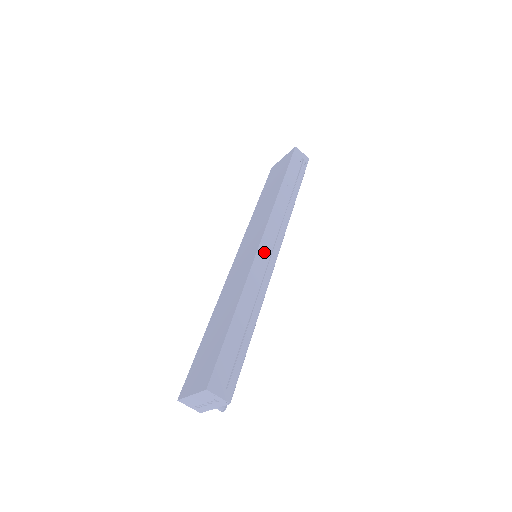
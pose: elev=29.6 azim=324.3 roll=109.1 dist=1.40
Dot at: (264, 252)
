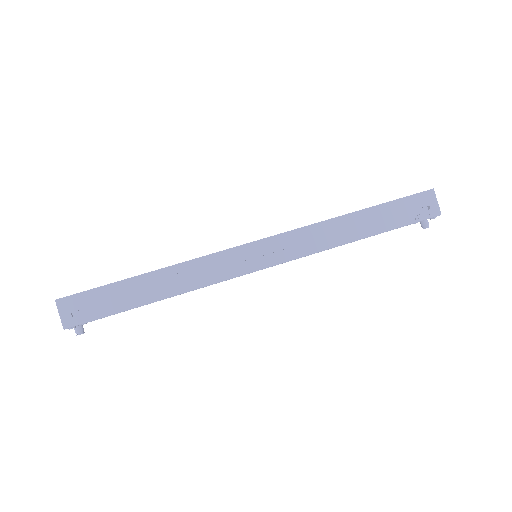
Dot at: (245, 253)
